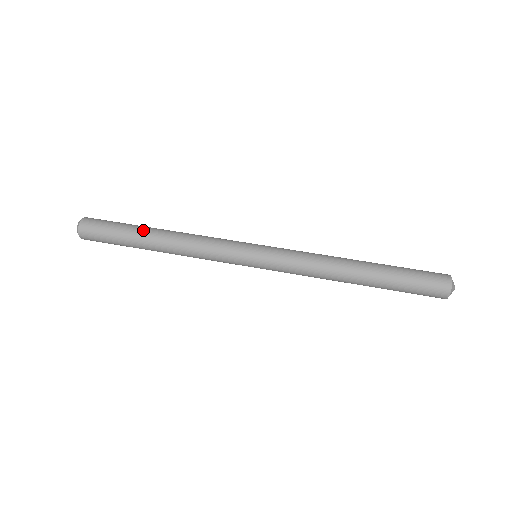
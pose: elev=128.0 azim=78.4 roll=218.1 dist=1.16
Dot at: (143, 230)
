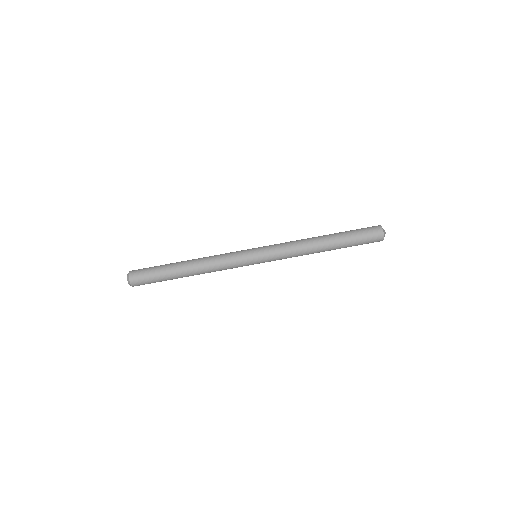
Dot at: (175, 268)
